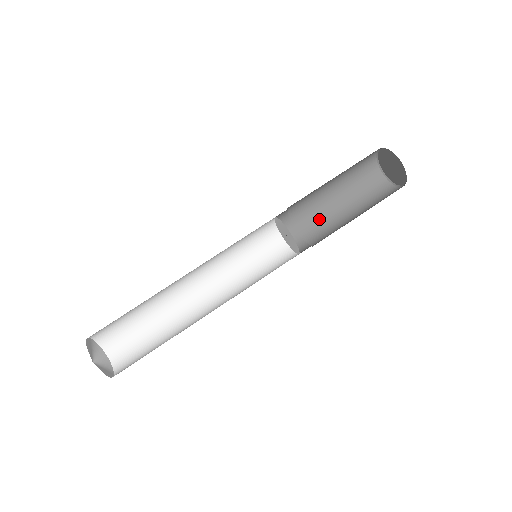
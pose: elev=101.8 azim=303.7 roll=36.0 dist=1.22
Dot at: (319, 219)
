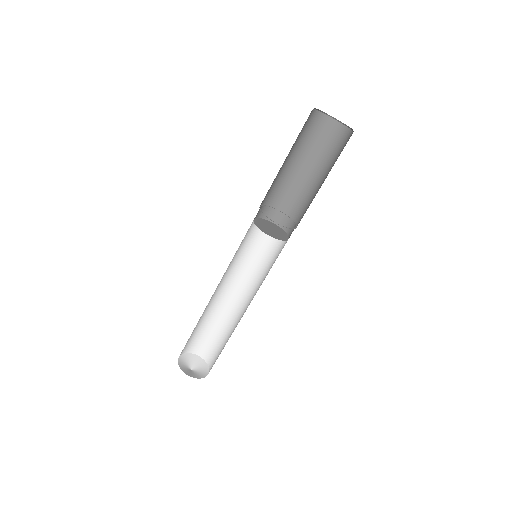
Dot at: (274, 184)
